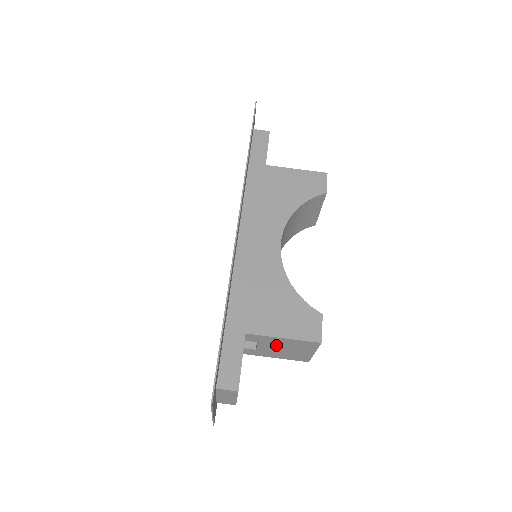
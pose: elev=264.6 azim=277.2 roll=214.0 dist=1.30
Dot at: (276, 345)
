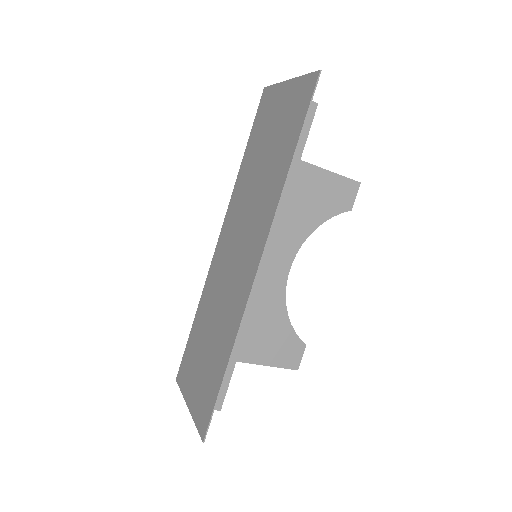
Dot at: occluded
